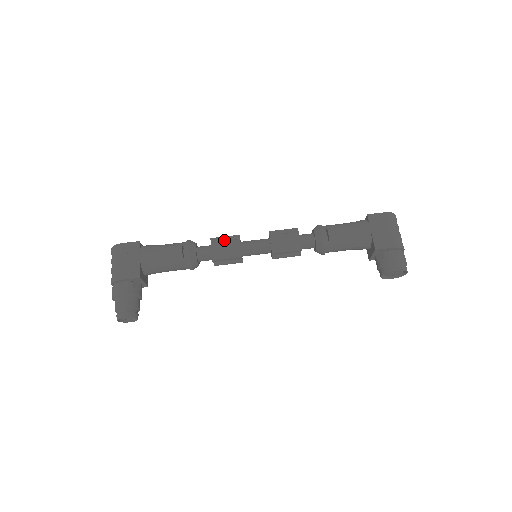
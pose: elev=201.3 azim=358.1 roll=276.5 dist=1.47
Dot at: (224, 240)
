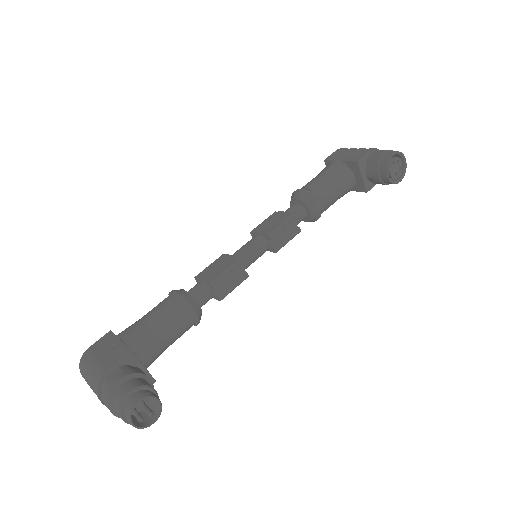
Dot at: (210, 267)
